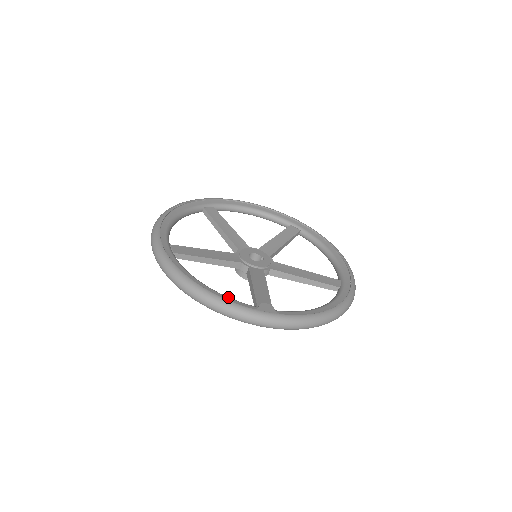
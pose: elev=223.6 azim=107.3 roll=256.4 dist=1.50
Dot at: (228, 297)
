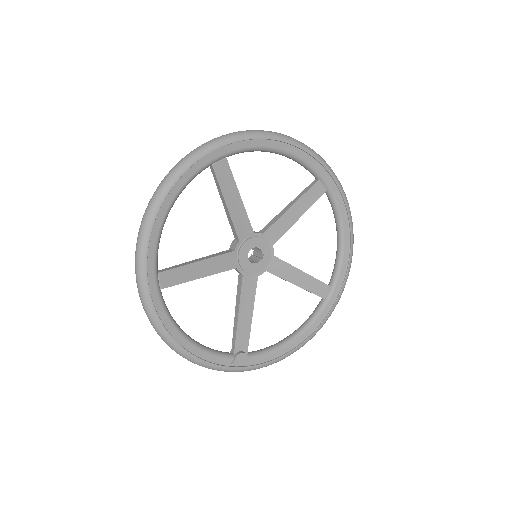
Dot at: (208, 353)
